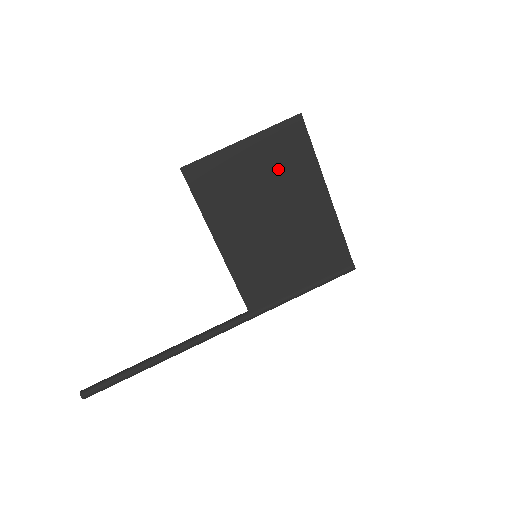
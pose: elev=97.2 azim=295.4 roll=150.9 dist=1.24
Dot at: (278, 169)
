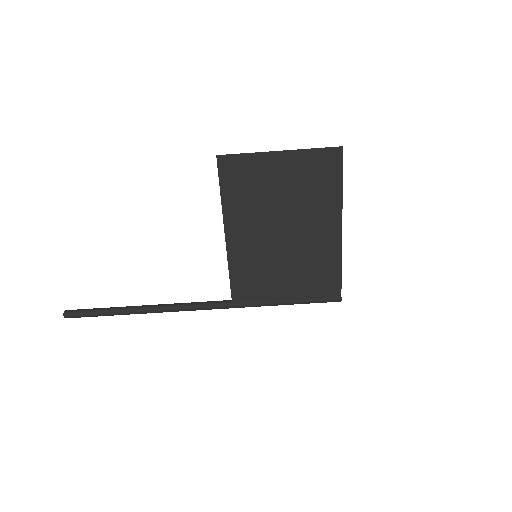
Dot at: (304, 188)
